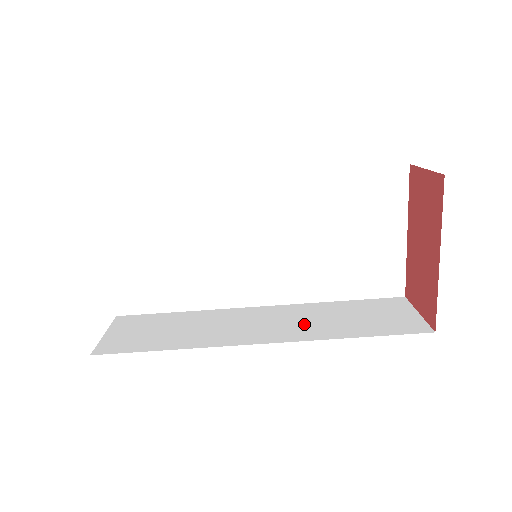
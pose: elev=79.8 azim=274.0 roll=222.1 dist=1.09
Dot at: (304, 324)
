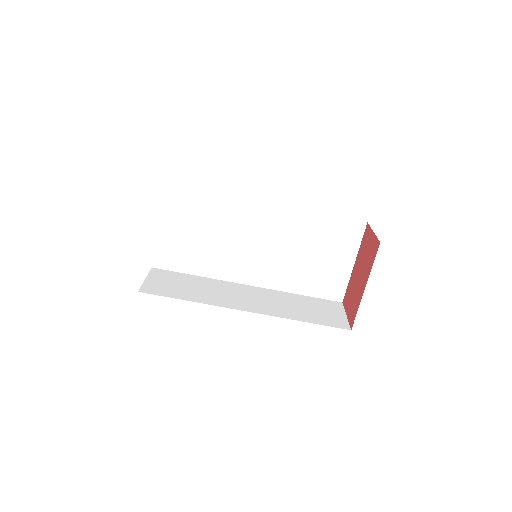
Dot at: (274, 305)
